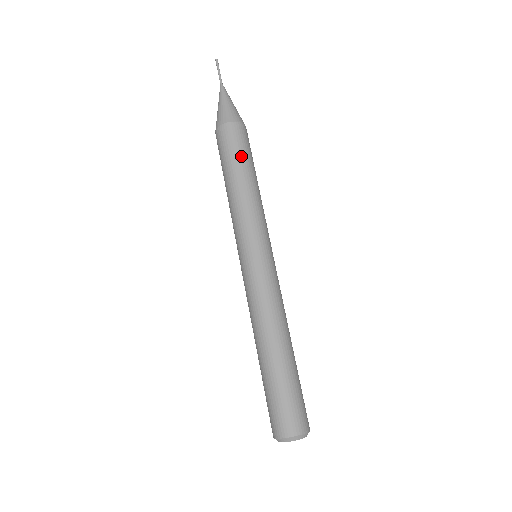
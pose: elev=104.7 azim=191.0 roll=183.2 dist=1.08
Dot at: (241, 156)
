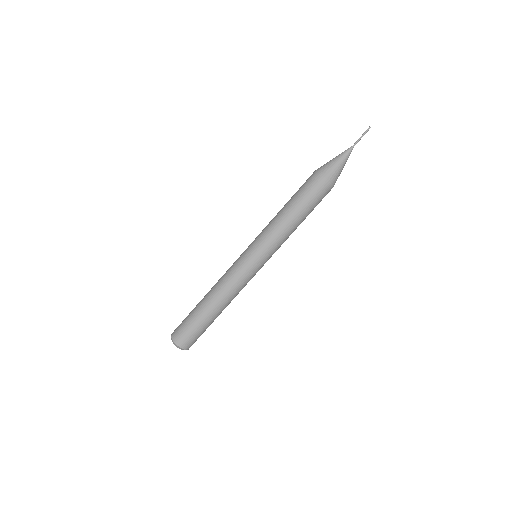
Dot at: (310, 205)
